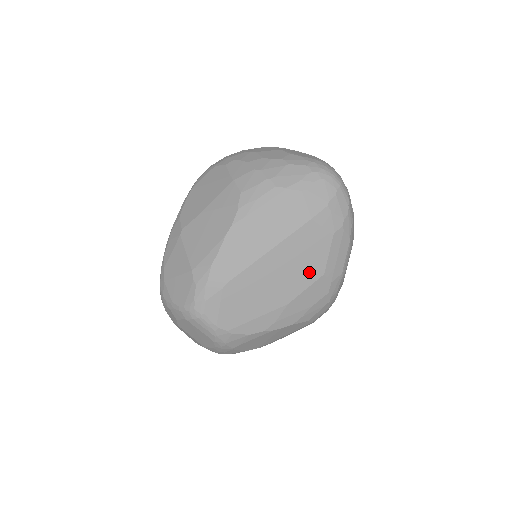
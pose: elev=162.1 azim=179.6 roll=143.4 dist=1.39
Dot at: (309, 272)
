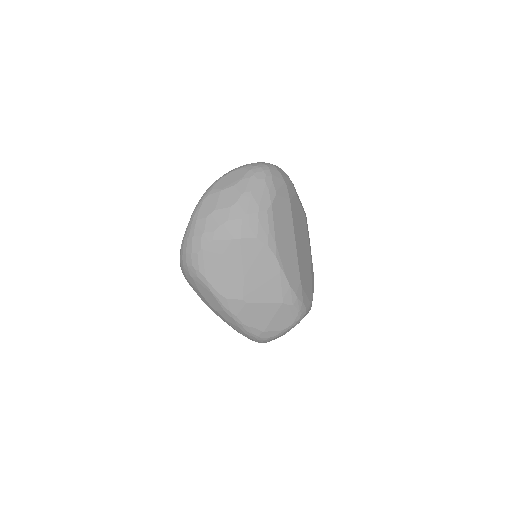
Dot at: (304, 224)
